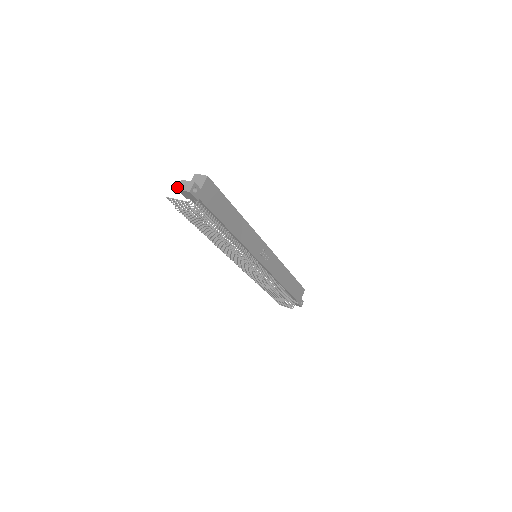
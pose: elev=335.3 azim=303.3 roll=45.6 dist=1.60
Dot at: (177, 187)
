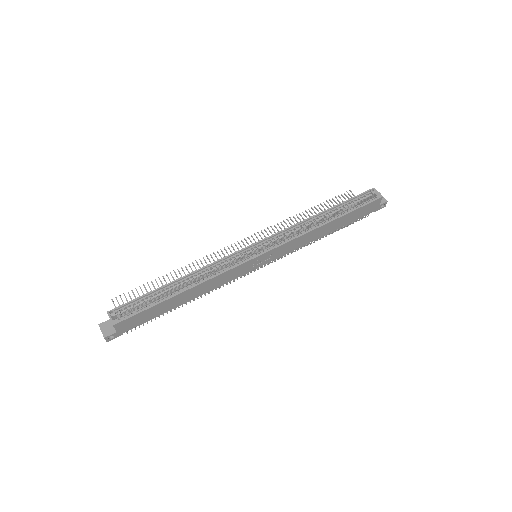
Dot at: occluded
